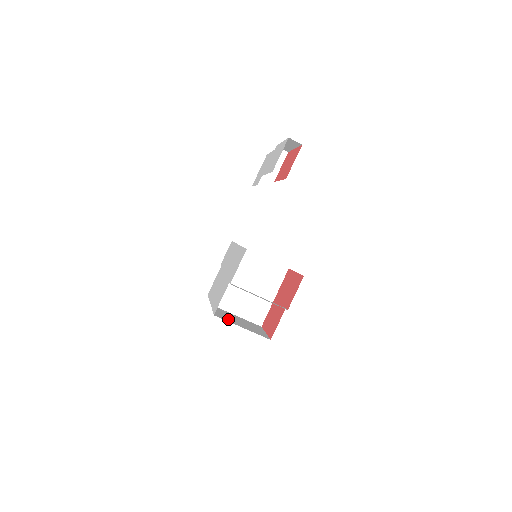
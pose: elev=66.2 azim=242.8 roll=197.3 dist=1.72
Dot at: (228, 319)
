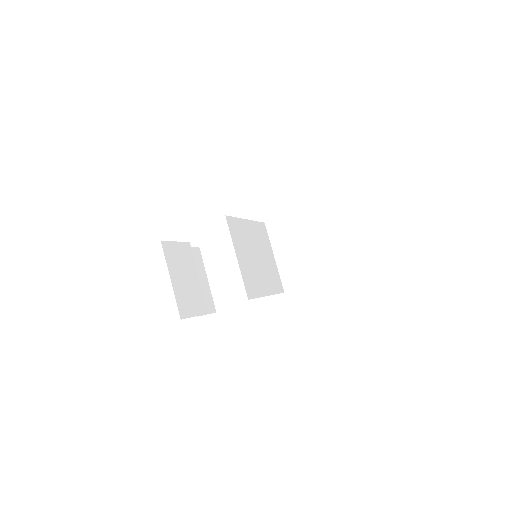
Dot at: occluded
